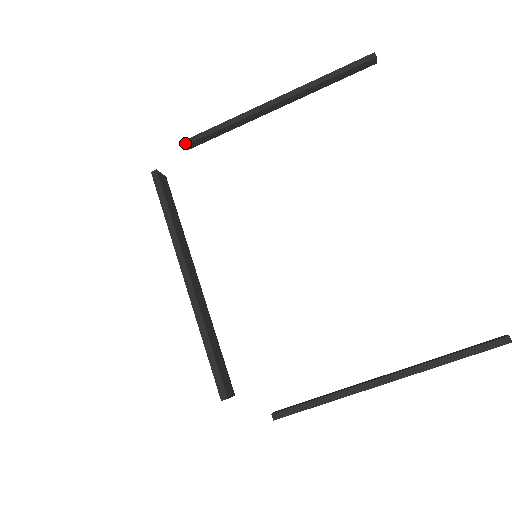
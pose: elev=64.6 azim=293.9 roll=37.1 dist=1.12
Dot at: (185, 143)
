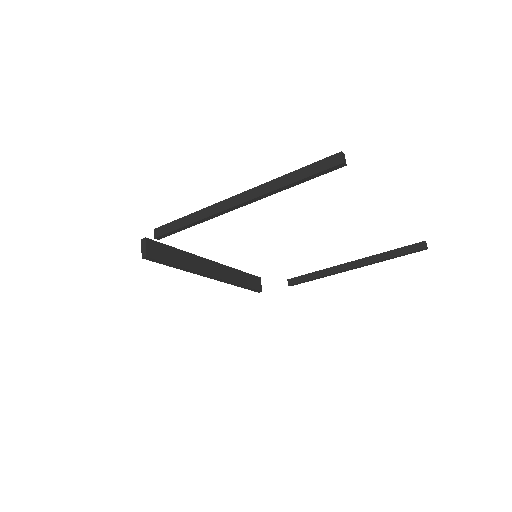
Dot at: (159, 239)
